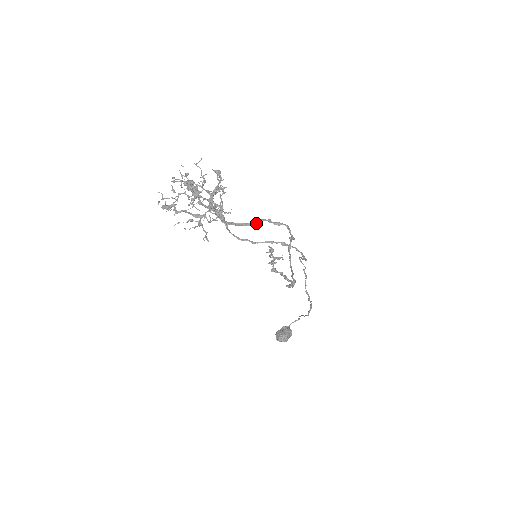
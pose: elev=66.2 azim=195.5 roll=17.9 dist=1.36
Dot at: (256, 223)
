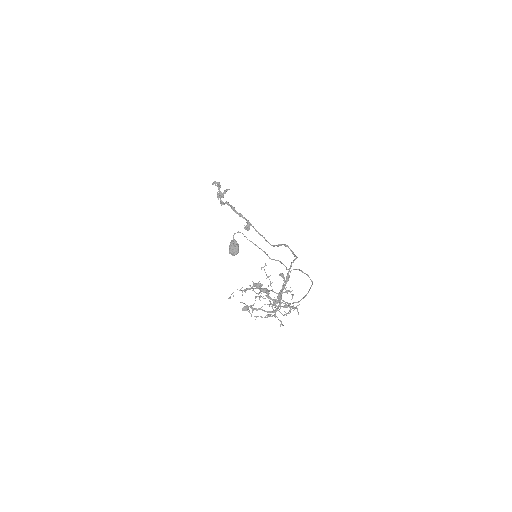
Dot at: (289, 277)
